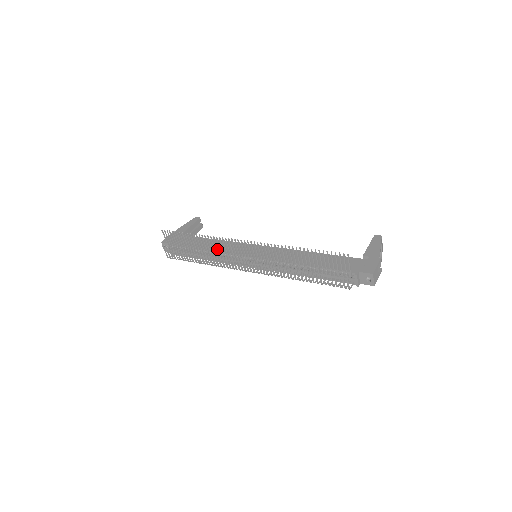
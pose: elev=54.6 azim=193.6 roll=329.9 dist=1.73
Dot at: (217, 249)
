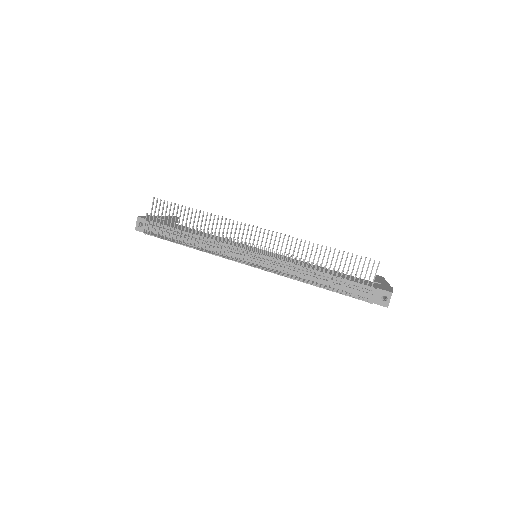
Dot at: (218, 233)
